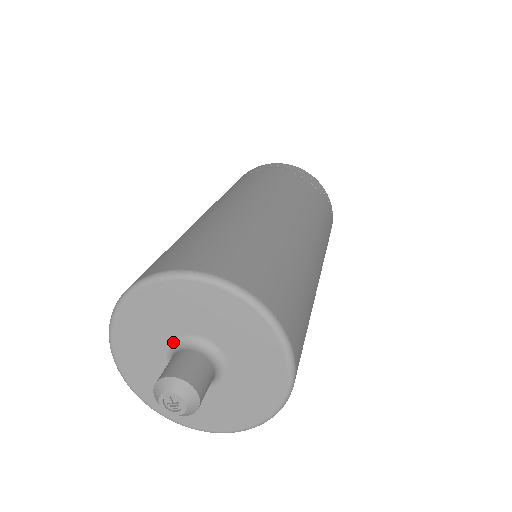
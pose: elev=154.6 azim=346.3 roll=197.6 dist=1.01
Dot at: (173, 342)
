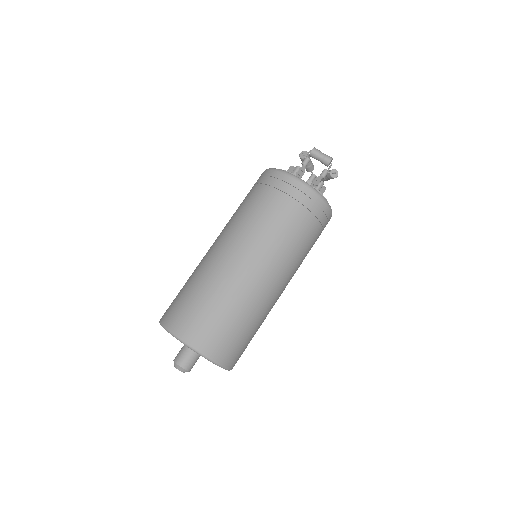
Dot at: occluded
